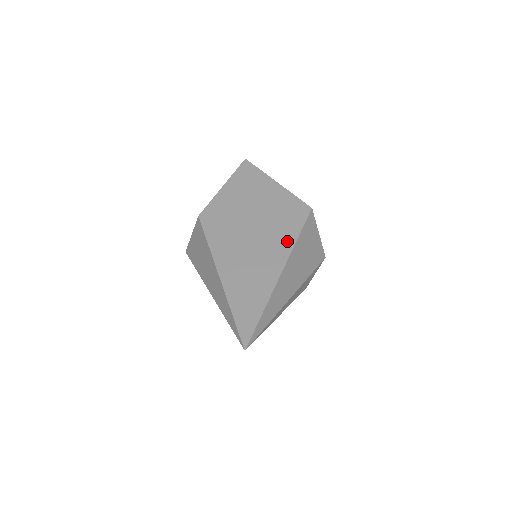
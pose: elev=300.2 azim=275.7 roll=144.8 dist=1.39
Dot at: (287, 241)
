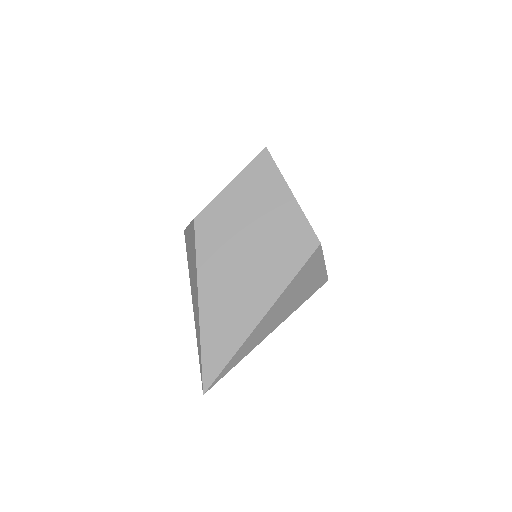
Dot at: (280, 280)
